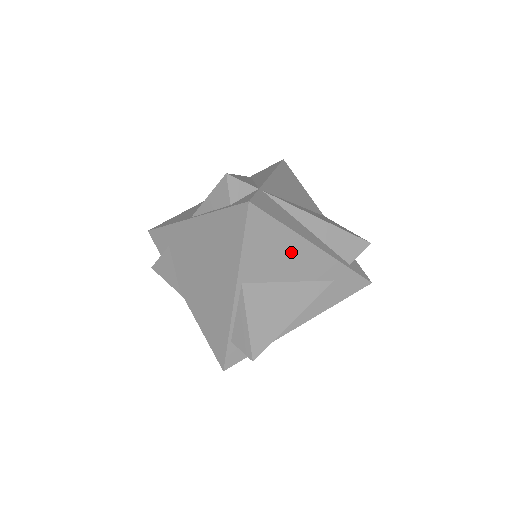
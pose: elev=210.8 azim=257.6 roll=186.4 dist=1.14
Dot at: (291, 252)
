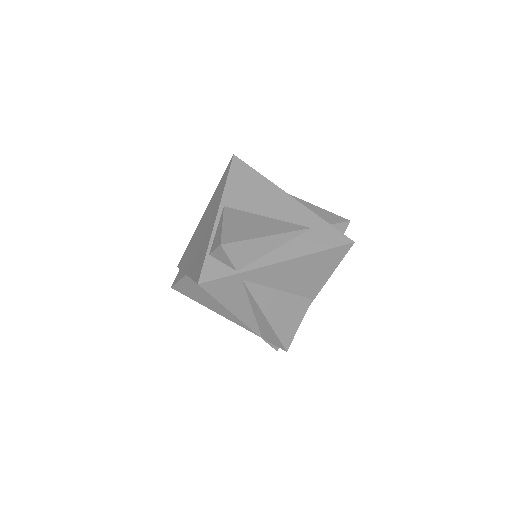
Dot at: (267, 194)
